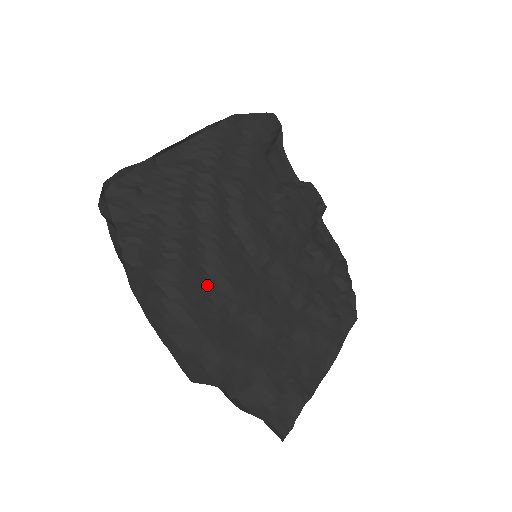
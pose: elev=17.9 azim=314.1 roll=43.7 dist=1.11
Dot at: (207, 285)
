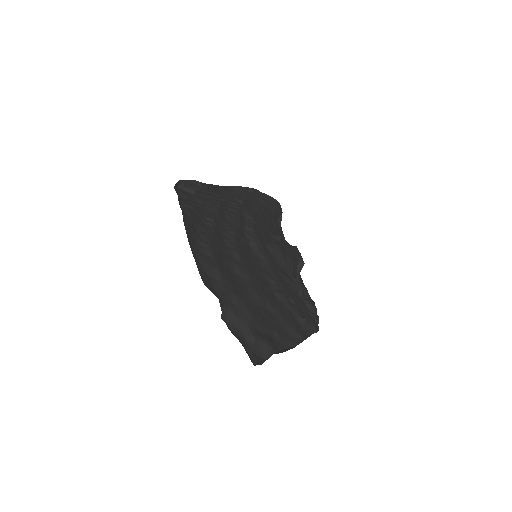
Dot at: (224, 248)
